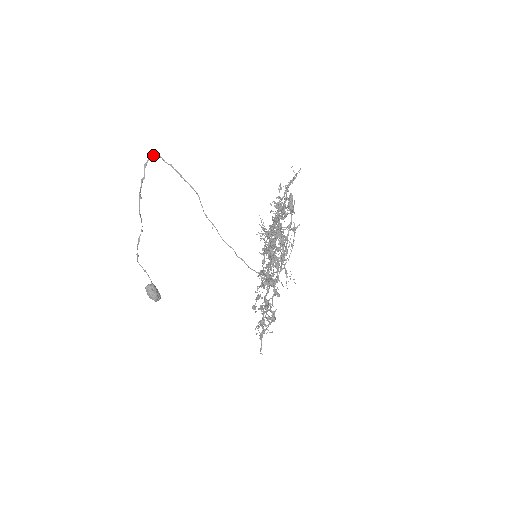
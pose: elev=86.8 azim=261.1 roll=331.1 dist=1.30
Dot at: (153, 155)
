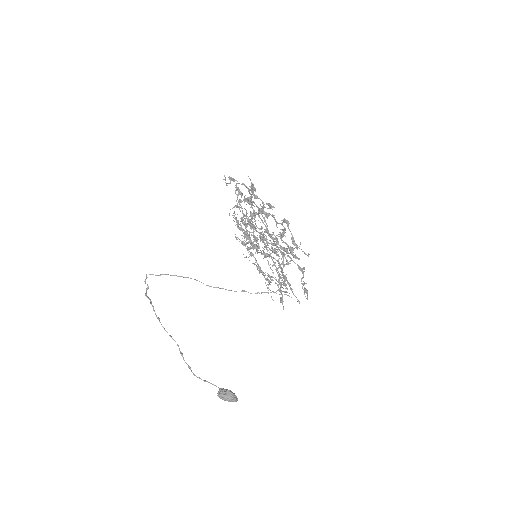
Dot at: (146, 276)
